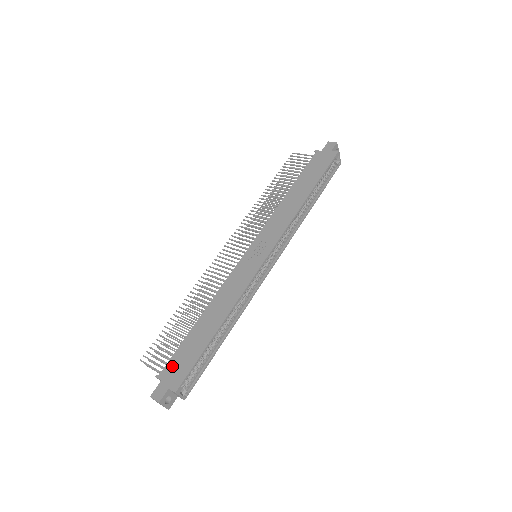
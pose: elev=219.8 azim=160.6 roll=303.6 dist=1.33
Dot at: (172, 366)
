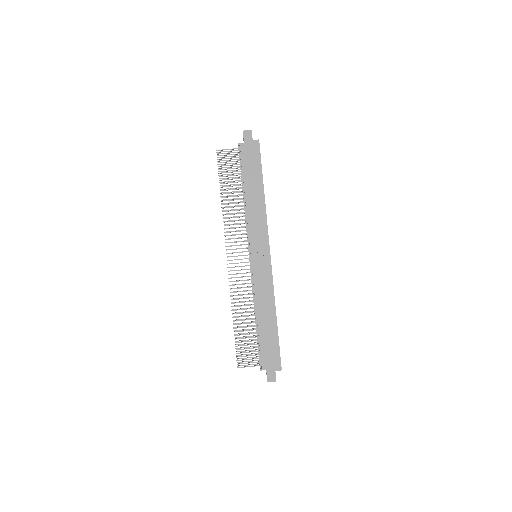
Dot at: (266, 359)
